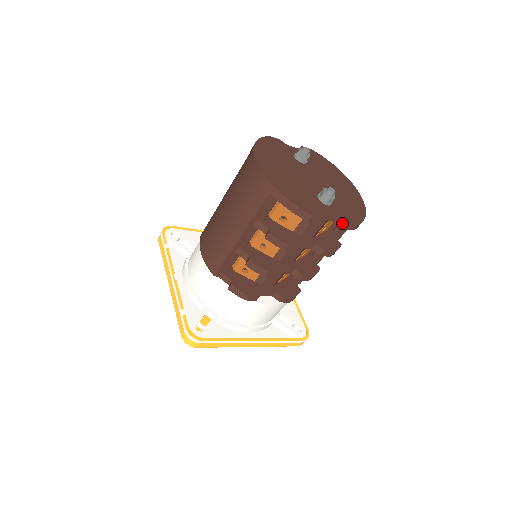
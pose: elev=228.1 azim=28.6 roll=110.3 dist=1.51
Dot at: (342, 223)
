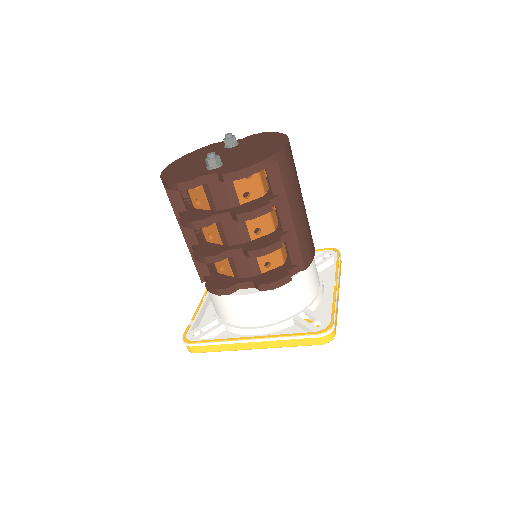
Dot at: (221, 178)
